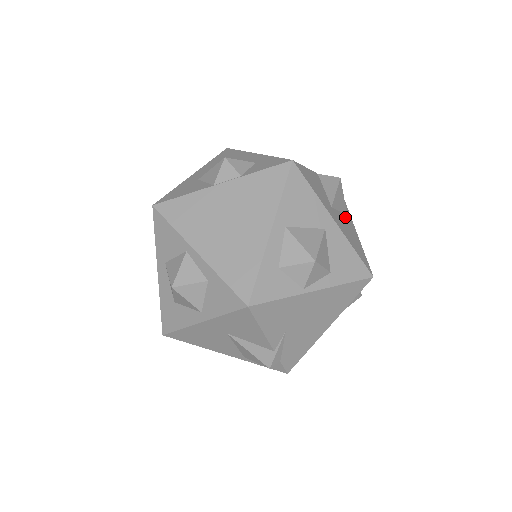
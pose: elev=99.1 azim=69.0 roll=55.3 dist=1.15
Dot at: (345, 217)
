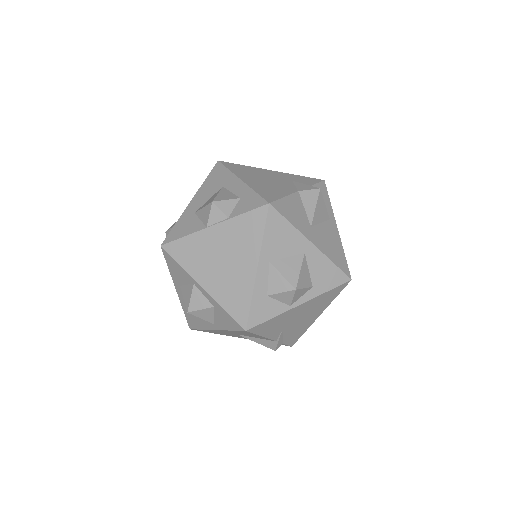
Dot at: (327, 224)
